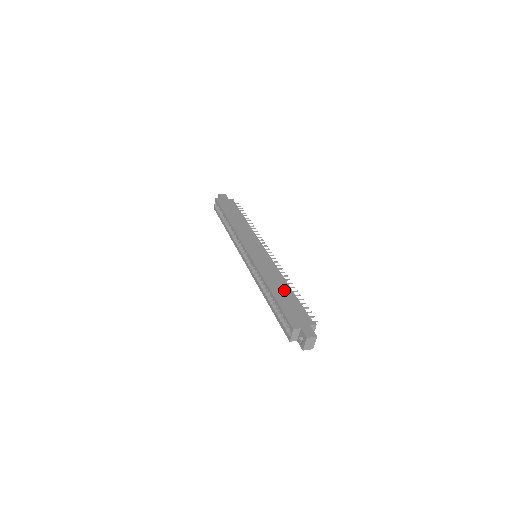
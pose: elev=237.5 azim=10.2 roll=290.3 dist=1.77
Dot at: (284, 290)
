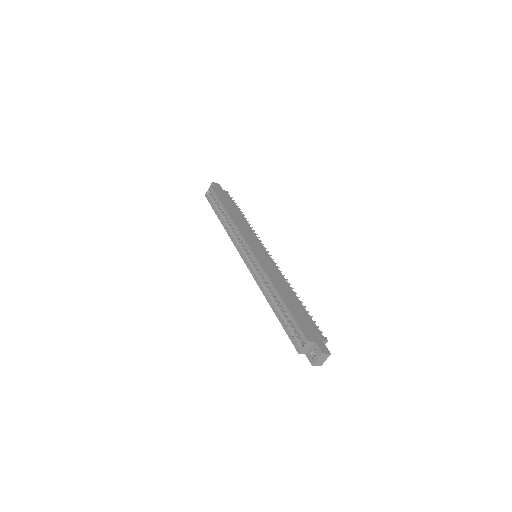
Dot at: (292, 298)
